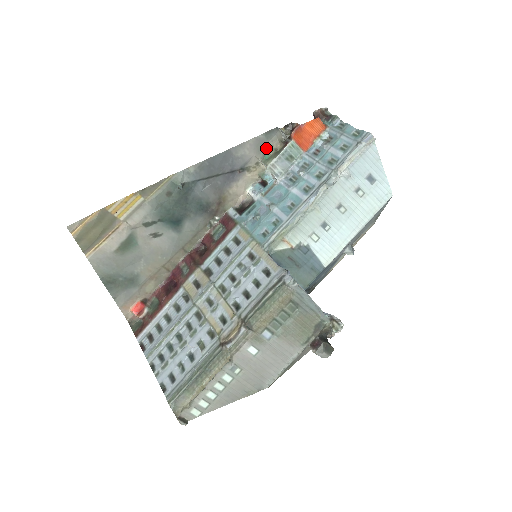
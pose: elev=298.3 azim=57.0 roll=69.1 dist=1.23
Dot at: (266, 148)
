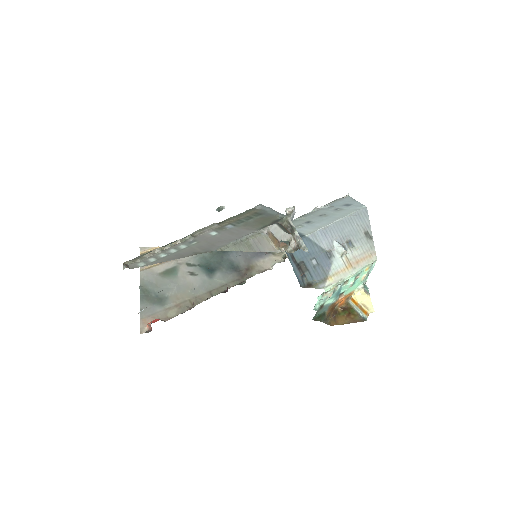
Dot at: occluded
